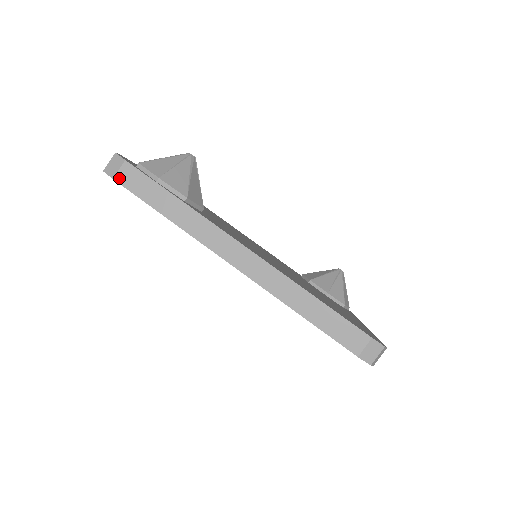
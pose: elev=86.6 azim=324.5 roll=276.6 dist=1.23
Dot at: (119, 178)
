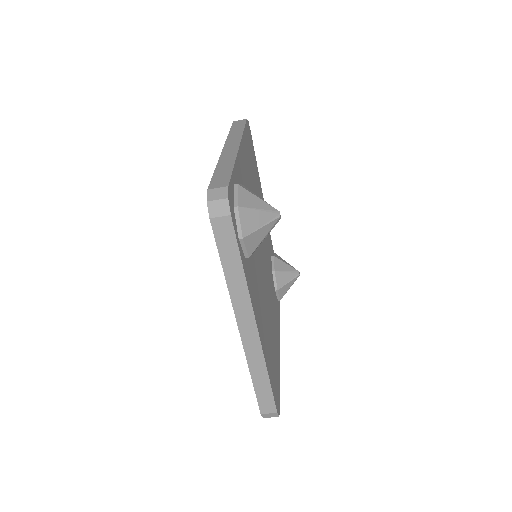
Dot at: (215, 222)
